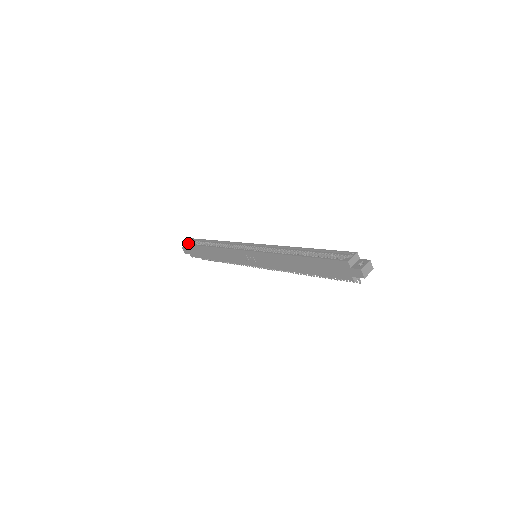
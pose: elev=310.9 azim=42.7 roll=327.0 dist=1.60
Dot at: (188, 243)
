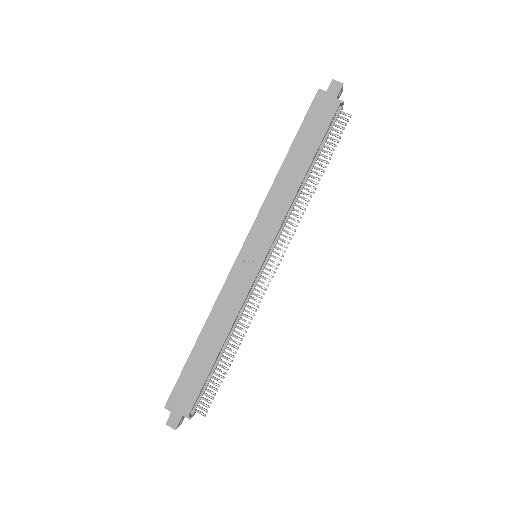
Dot at: (170, 401)
